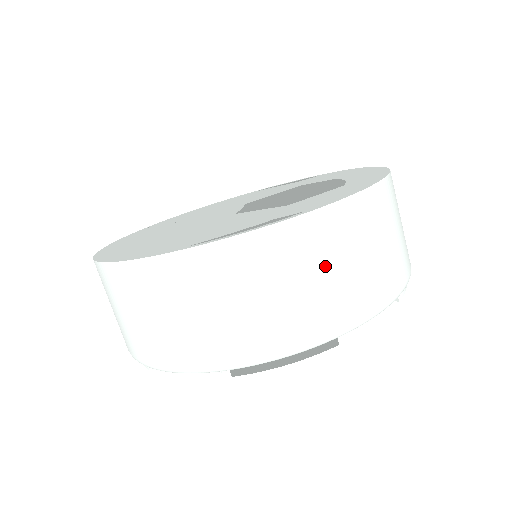
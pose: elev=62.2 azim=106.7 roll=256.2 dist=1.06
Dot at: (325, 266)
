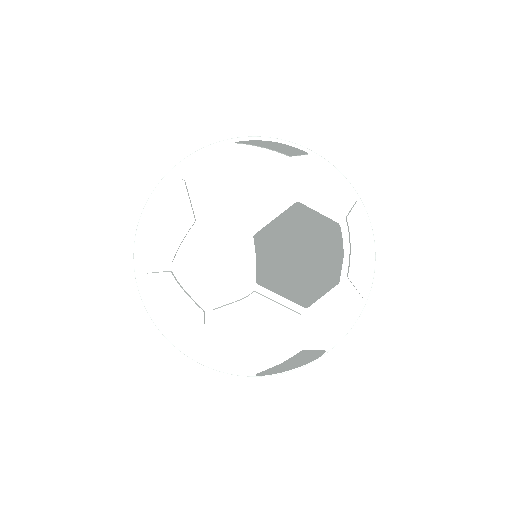
Dot at: occluded
